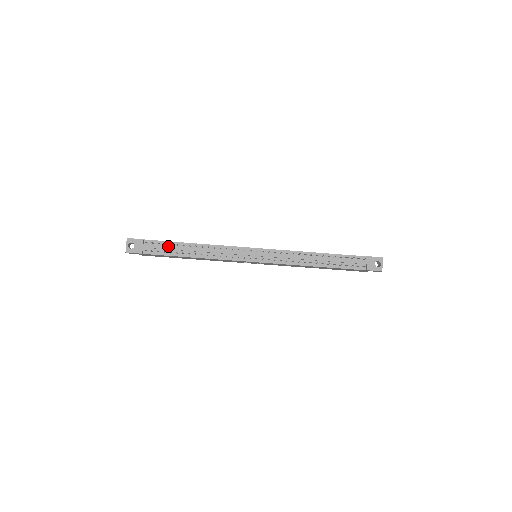
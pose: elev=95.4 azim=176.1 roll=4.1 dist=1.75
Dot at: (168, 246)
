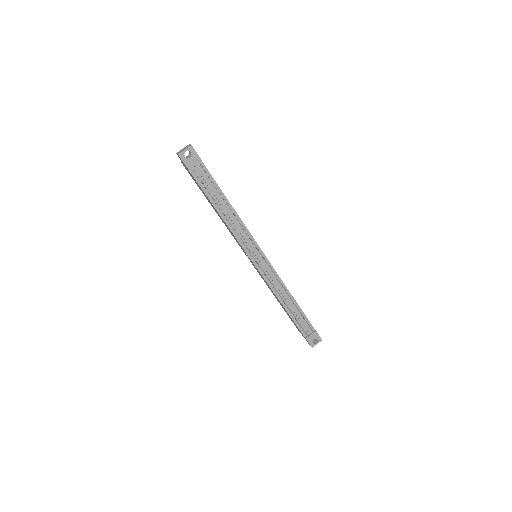
Dot at: (212, 186)
